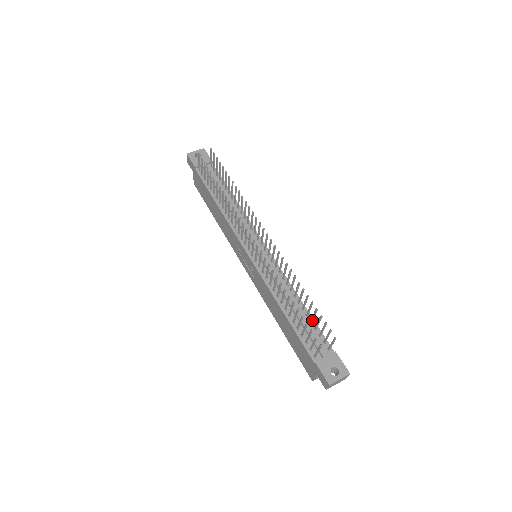
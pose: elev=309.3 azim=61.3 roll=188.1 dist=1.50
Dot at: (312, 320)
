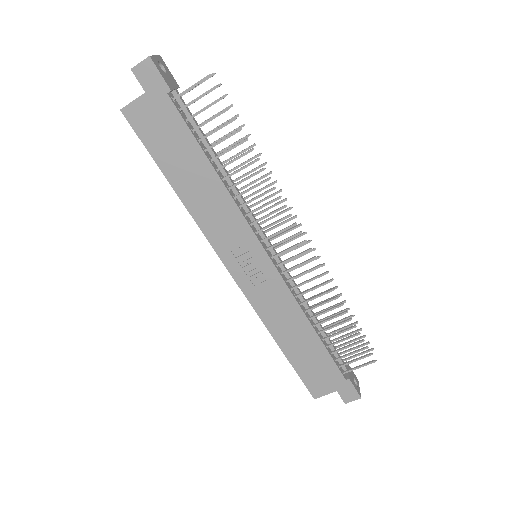
Dot at: (332, 333)
